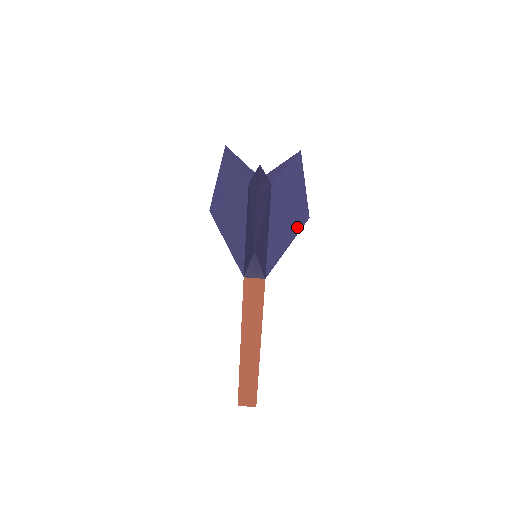
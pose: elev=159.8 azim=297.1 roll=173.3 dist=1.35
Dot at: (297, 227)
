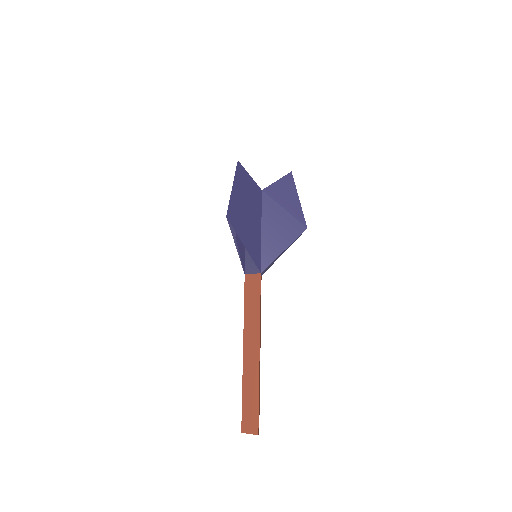
Dot at: (294, 234)
